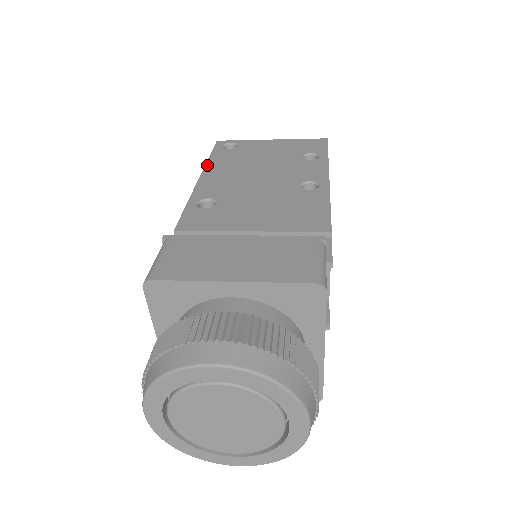
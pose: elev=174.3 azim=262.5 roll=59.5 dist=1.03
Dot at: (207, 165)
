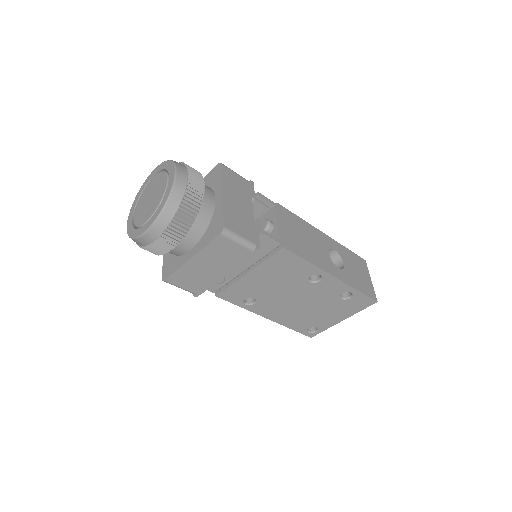
Dot at: occluded
